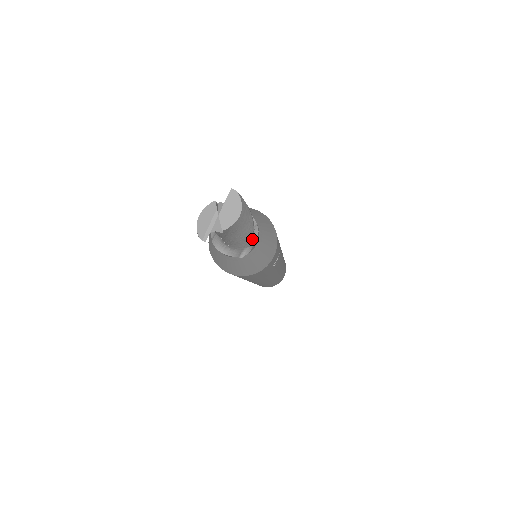
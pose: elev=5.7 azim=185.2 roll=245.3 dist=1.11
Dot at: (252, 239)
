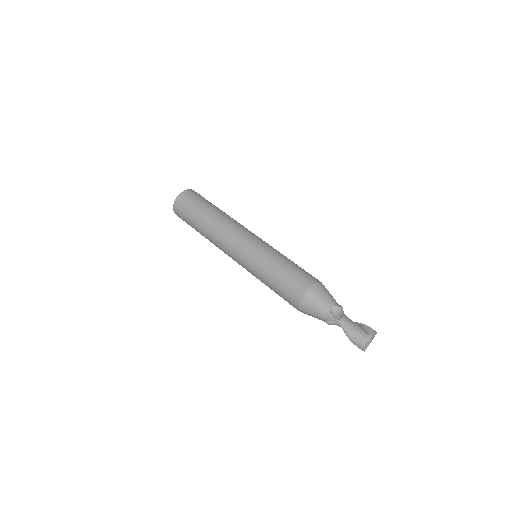
Dot at: occluded
